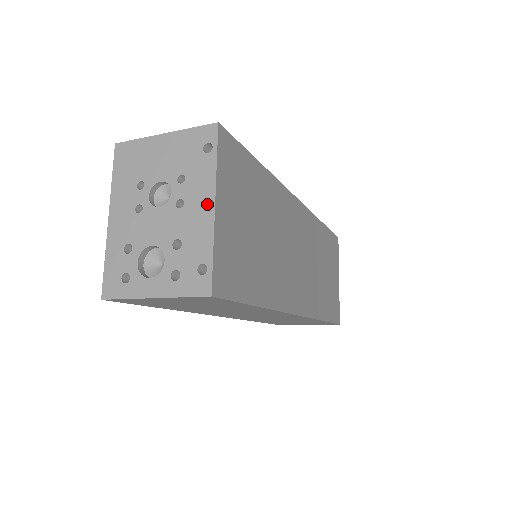
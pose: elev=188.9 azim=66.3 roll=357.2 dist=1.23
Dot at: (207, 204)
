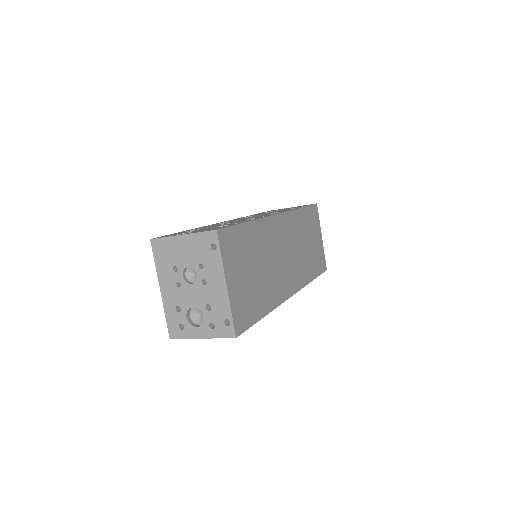
Dot at: (221, 284)
